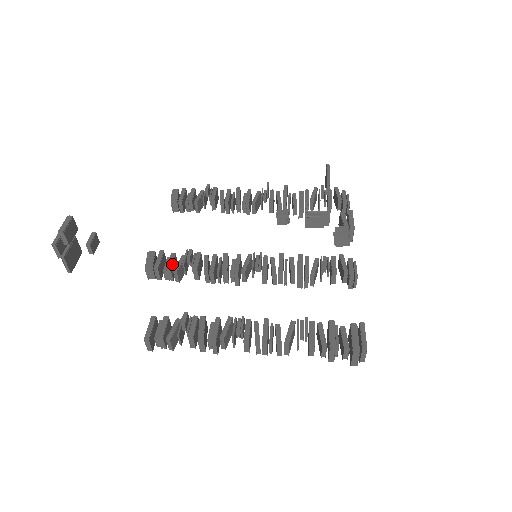
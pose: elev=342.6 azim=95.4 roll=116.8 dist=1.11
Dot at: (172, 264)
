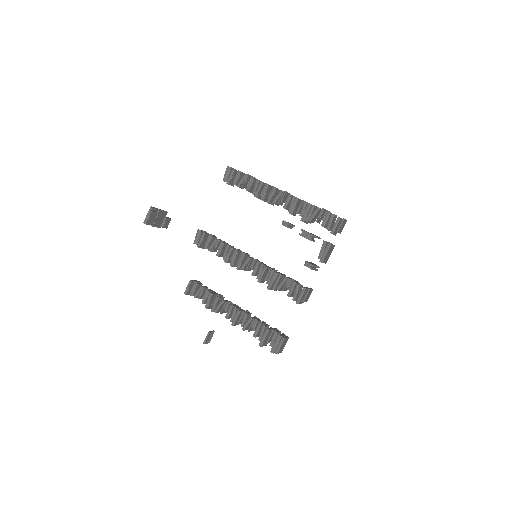
Dot at: (208, 244)
